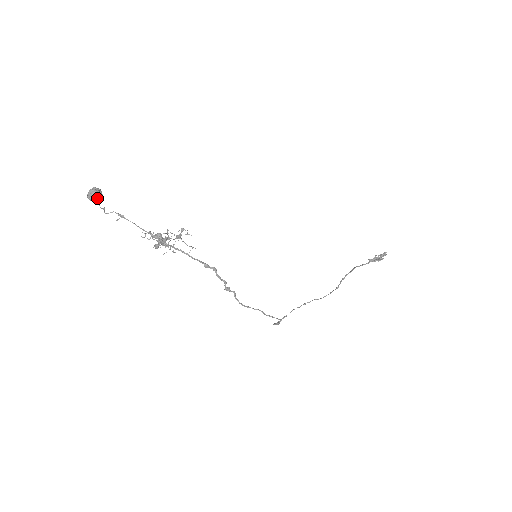
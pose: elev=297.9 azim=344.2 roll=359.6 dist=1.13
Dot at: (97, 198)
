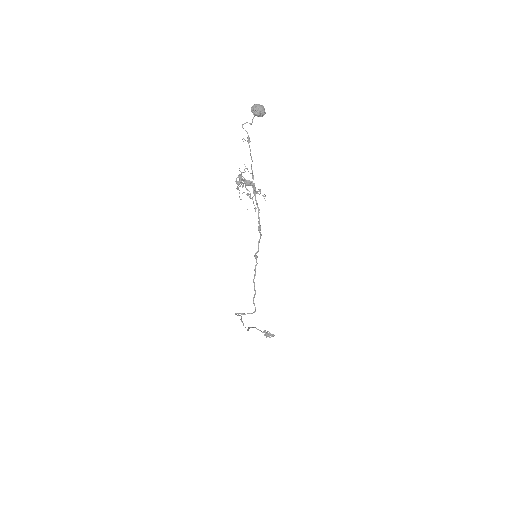
Dot at: (261, 114)
